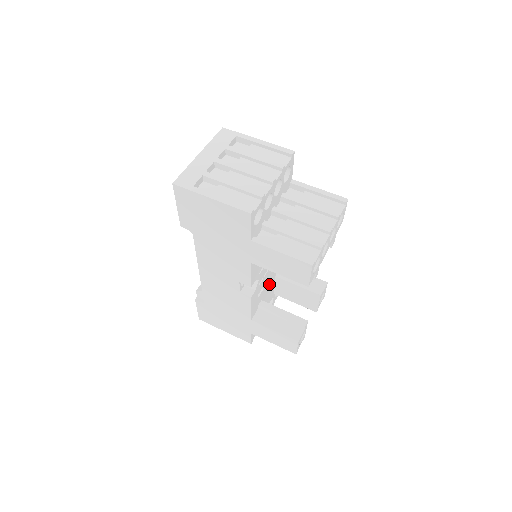
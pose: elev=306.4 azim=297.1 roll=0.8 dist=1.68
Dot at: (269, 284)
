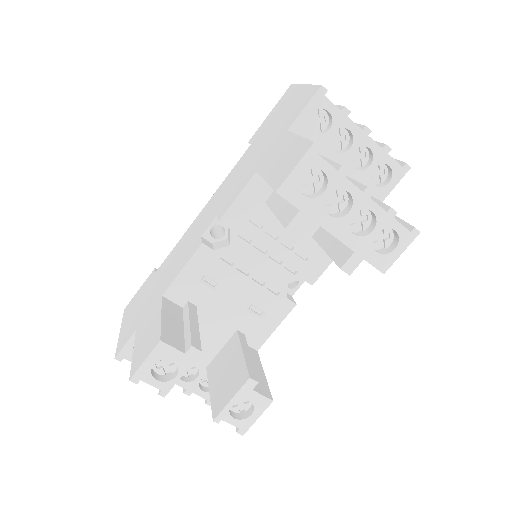
Dot at: (223, 315)
